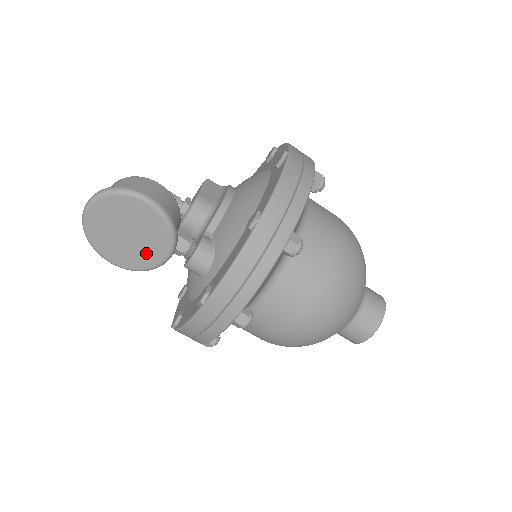
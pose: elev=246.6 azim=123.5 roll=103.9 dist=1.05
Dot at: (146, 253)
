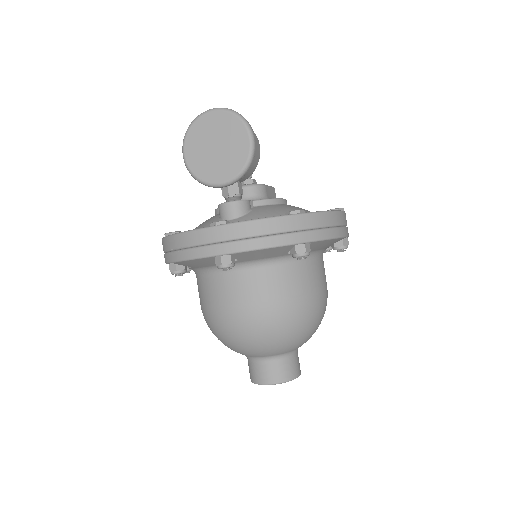
Dot at: (212, 169)
